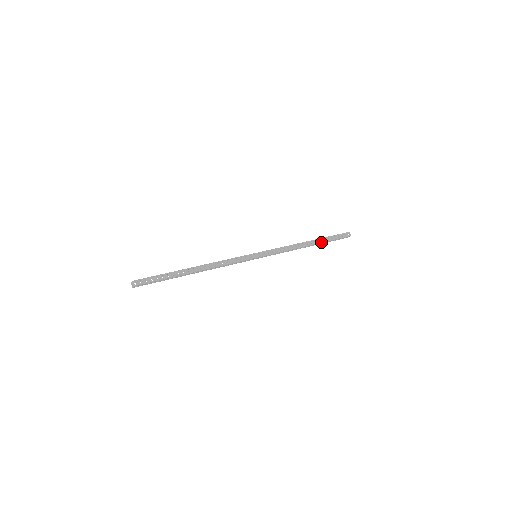
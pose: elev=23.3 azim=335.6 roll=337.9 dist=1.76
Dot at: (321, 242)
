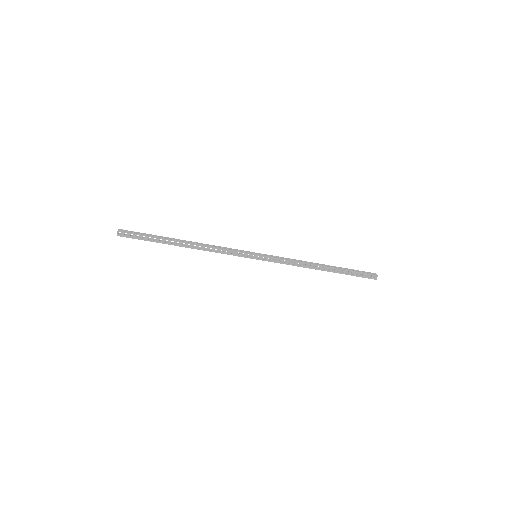
Dot at: (337, 268)
